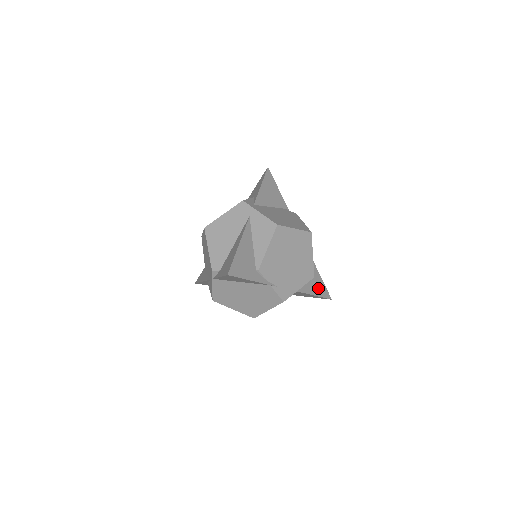
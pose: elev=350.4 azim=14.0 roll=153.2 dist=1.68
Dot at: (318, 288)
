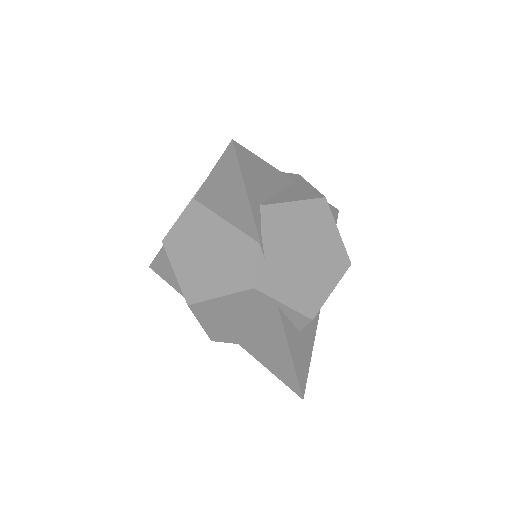
Dot at: (300, 358)
